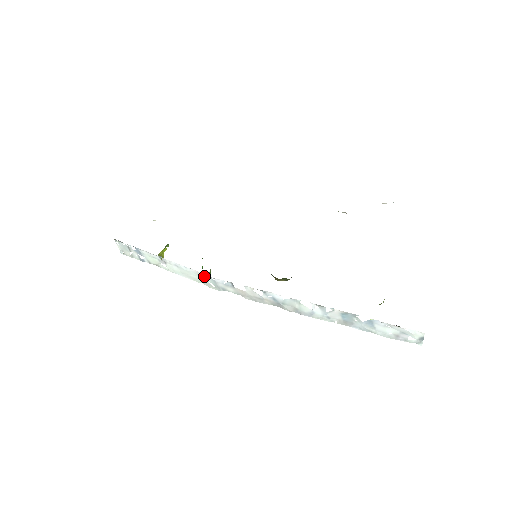
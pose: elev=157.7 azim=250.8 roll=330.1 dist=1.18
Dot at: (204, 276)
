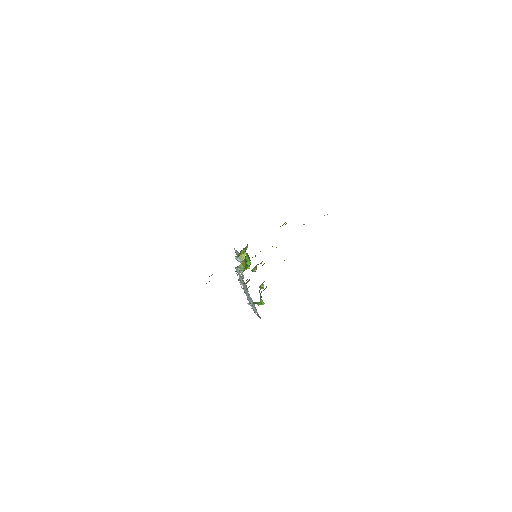
Dot at: (236, 268)
